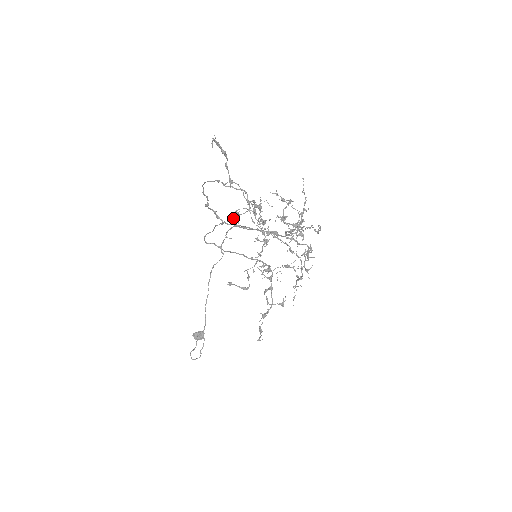
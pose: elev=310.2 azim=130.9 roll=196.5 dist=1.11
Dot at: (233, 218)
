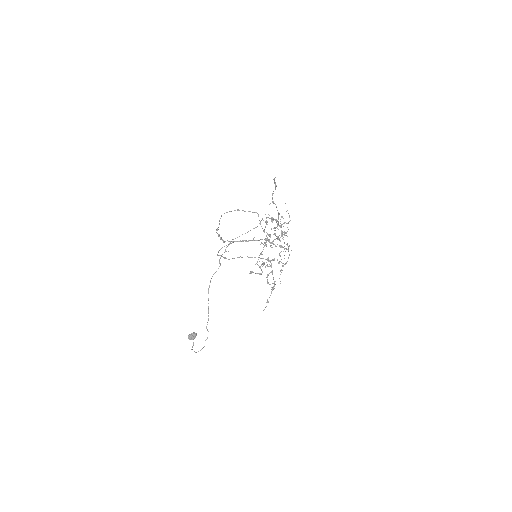
Dot at: occluded
